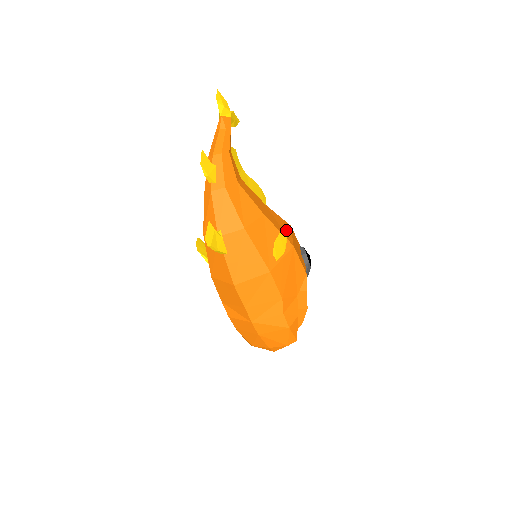
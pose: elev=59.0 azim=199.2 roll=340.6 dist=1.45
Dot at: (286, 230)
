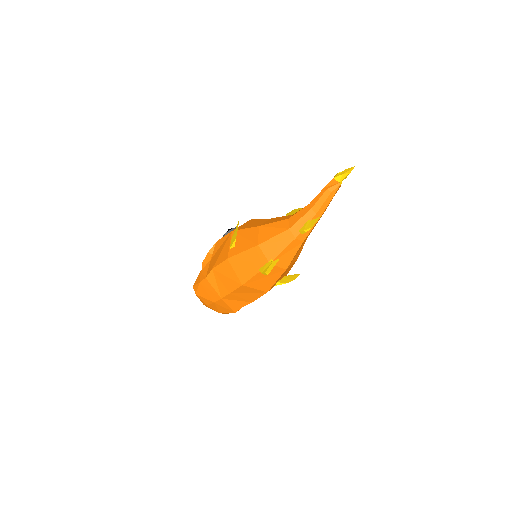
Dot at: (297, 276)
